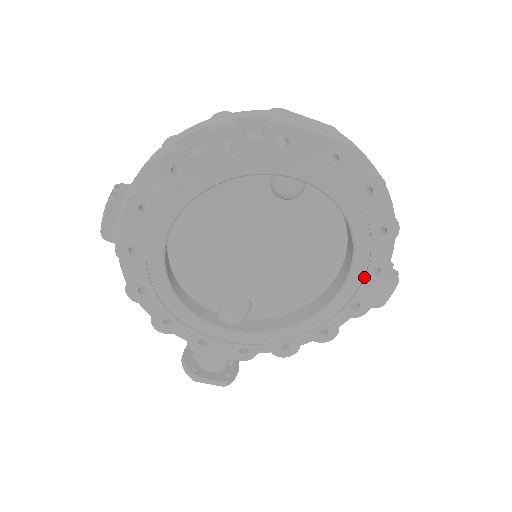
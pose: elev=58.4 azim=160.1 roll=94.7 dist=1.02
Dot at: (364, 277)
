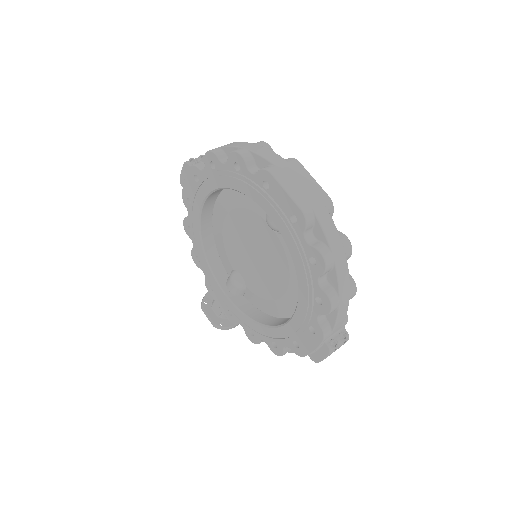
Dot at: (302, 326)
